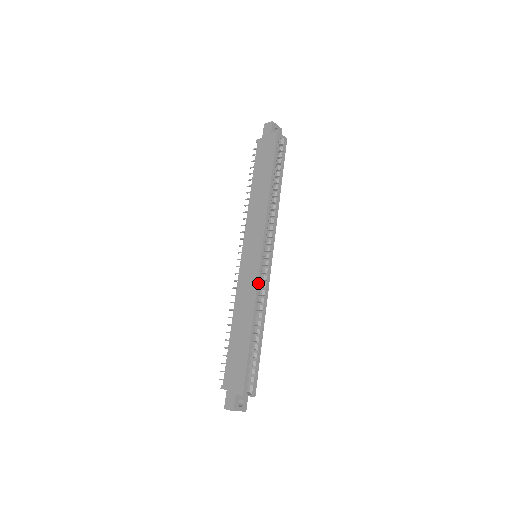
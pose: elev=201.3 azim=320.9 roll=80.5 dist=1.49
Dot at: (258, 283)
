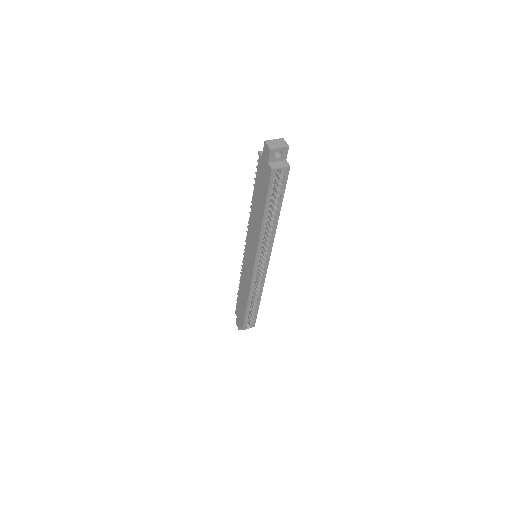
Dot at: (251, 283)
